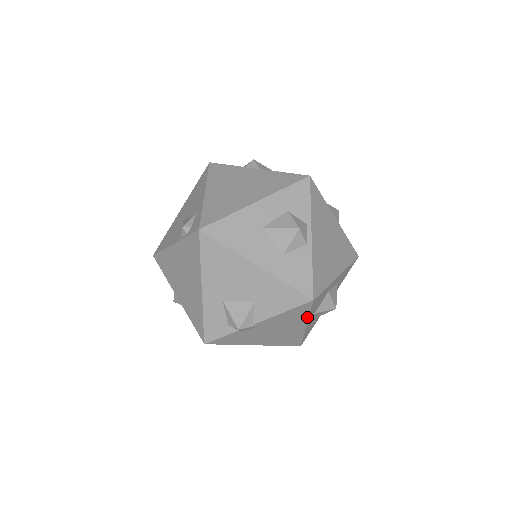
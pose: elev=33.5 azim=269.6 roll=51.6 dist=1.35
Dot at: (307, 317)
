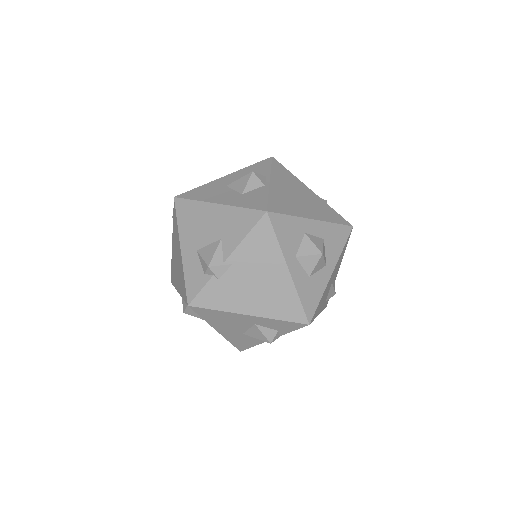
Dot at: (279, 249)
